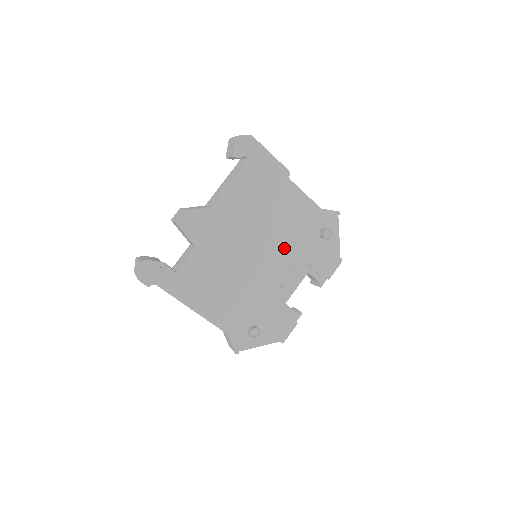
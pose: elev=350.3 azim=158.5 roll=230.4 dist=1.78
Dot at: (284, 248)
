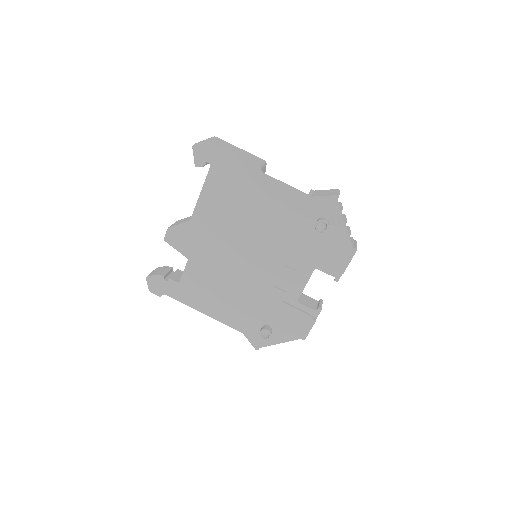
Dot at: (277, 247)
